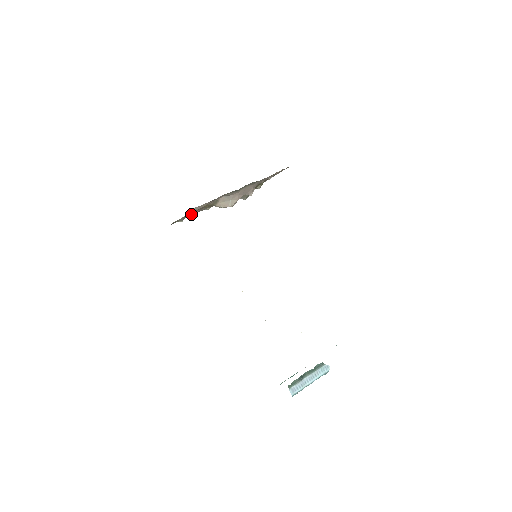
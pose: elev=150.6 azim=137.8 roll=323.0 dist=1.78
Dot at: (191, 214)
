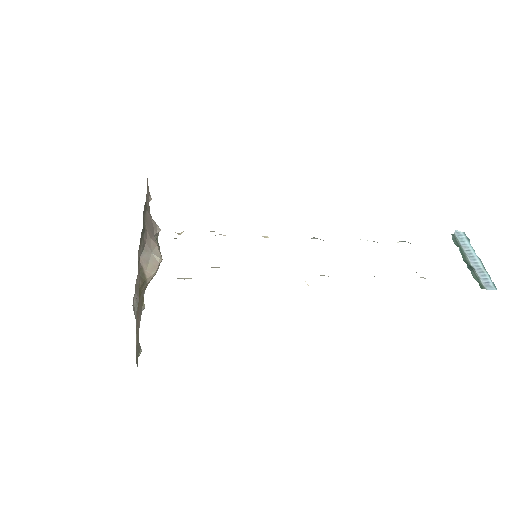
Dot at: occluded
